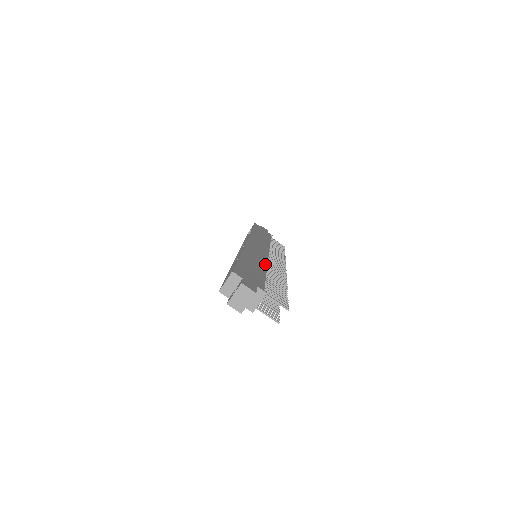
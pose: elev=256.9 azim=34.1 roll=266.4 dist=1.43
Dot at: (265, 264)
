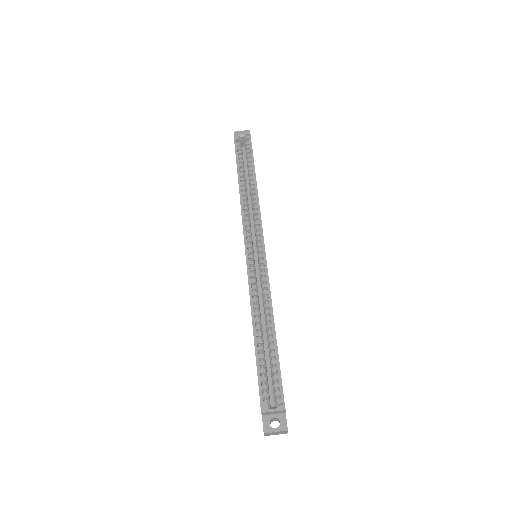
Dot at: occluded
